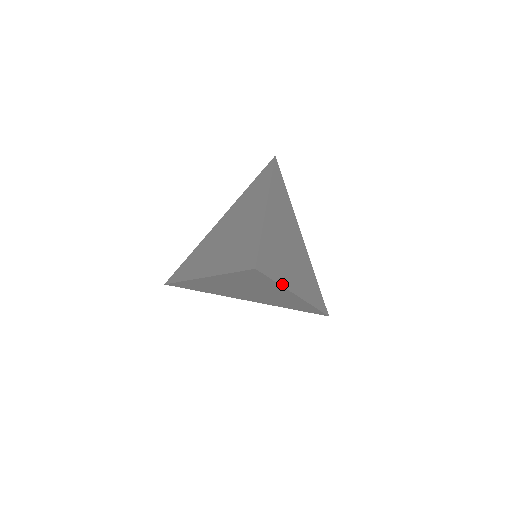
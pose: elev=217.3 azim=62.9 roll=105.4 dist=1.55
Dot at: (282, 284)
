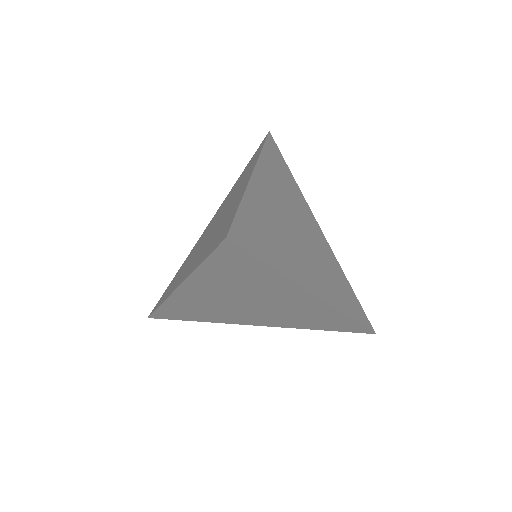
Dot at: (284, 273)
